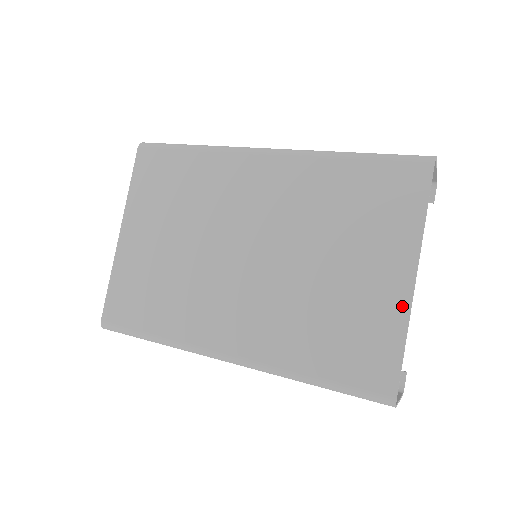
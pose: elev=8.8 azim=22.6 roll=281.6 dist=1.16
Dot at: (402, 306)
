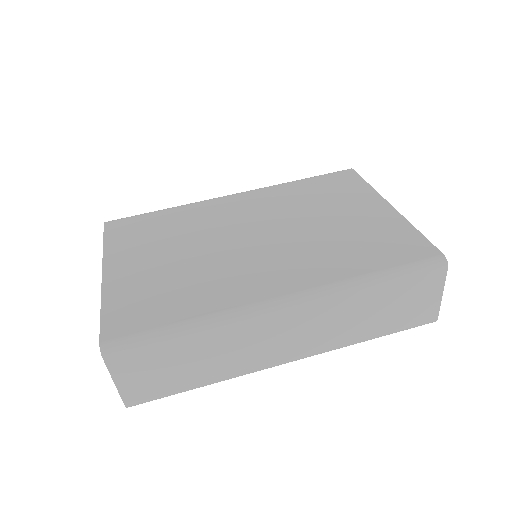
Dot at: (396, 217)
